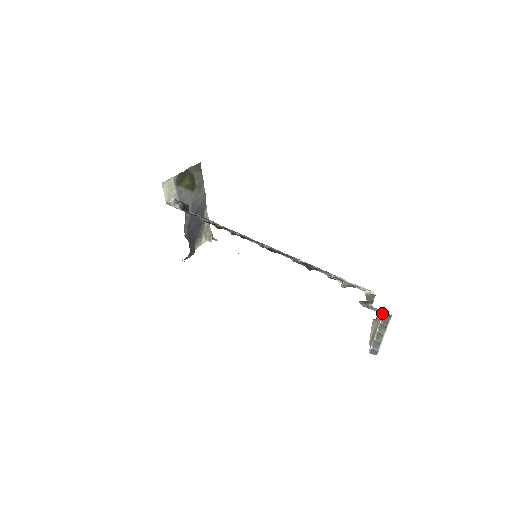
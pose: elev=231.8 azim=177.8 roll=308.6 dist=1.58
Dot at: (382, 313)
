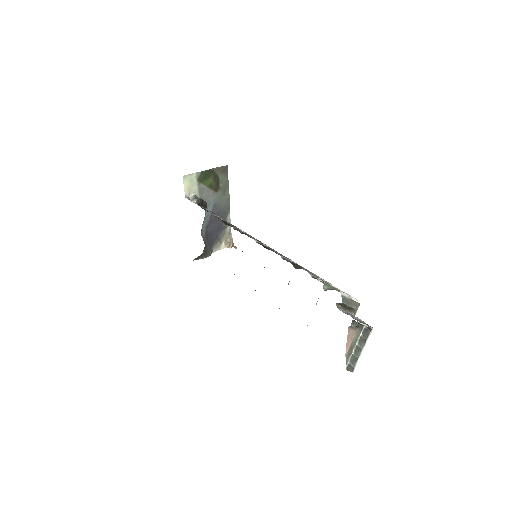
Dot at: (358, 320)
